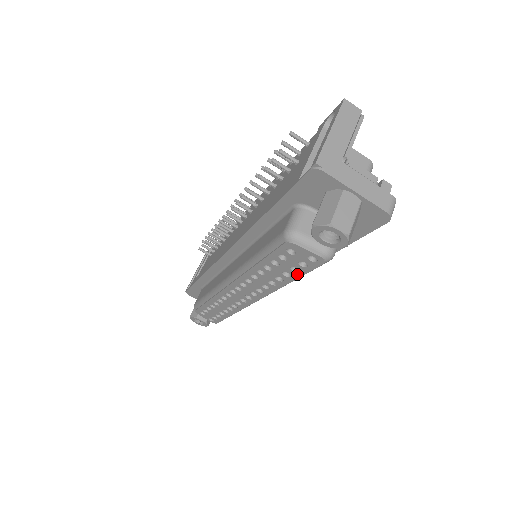
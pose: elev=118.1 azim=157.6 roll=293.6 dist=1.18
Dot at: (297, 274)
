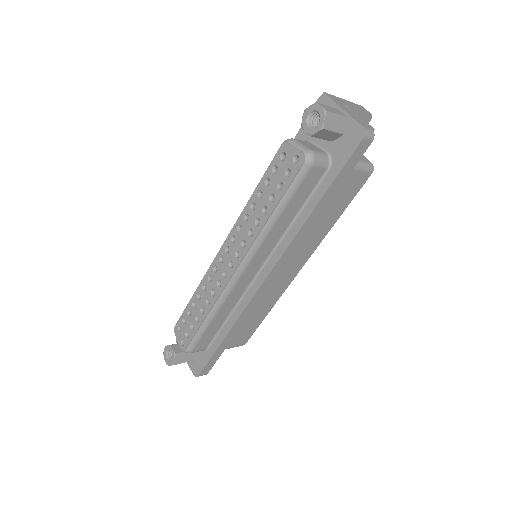
Dot at: (280, 193)
